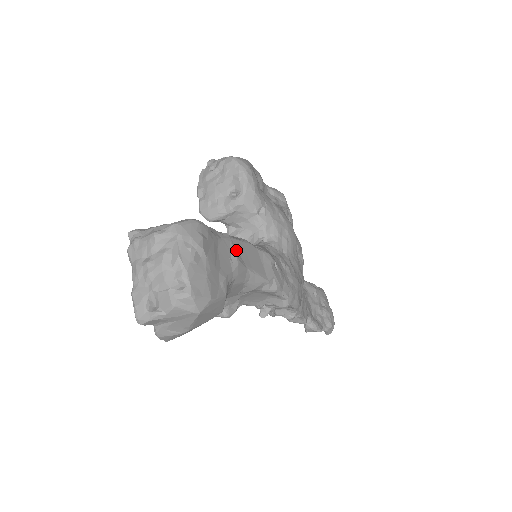
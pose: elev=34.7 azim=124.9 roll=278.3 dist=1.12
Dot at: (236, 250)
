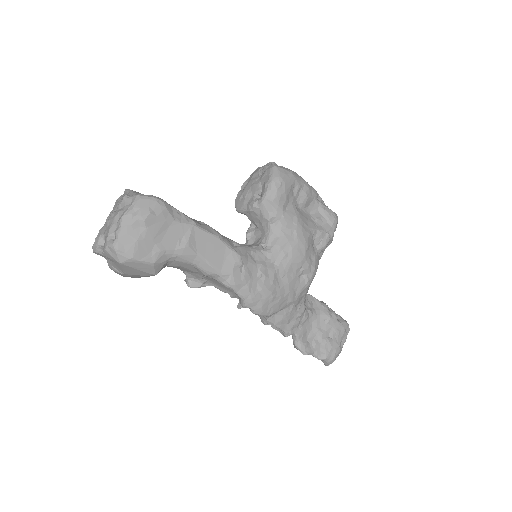
Dot at: (193, 236)
